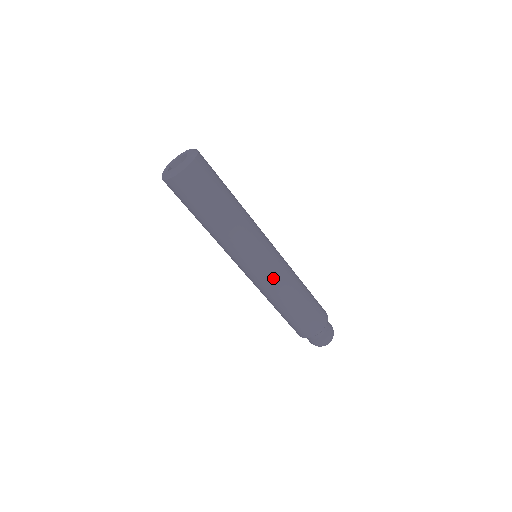
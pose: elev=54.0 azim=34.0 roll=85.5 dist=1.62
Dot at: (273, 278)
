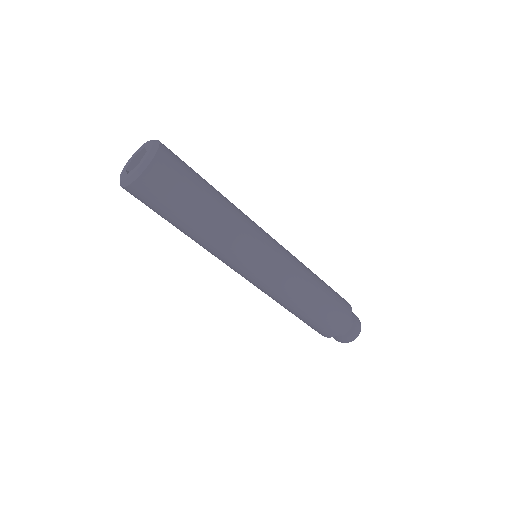
Dot at: (266, 289)
